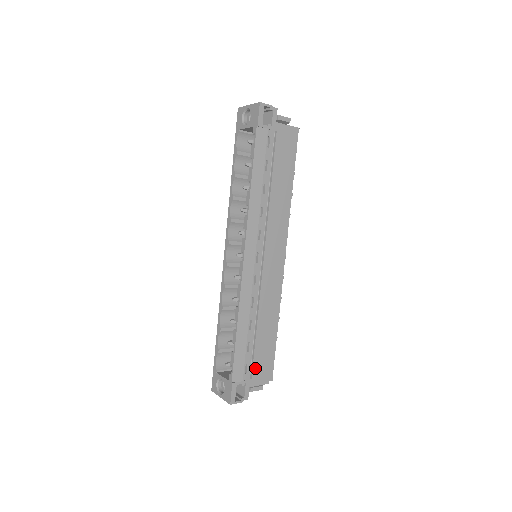
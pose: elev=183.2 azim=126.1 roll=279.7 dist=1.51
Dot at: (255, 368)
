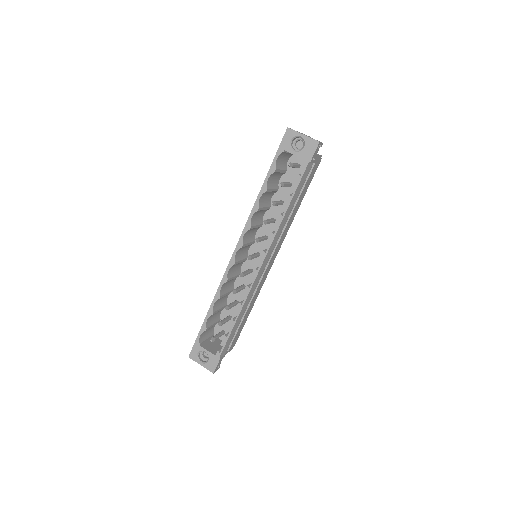
Dot at: occluded
